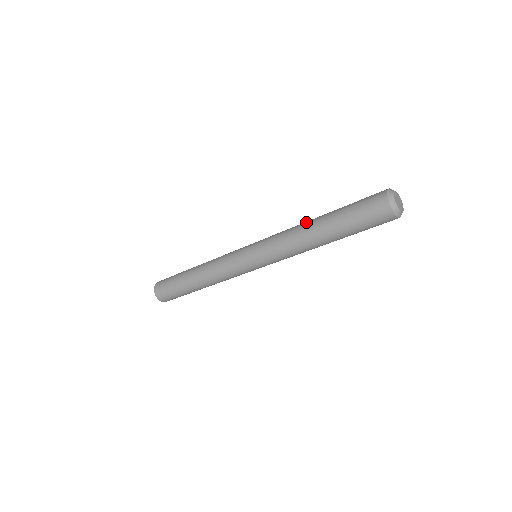
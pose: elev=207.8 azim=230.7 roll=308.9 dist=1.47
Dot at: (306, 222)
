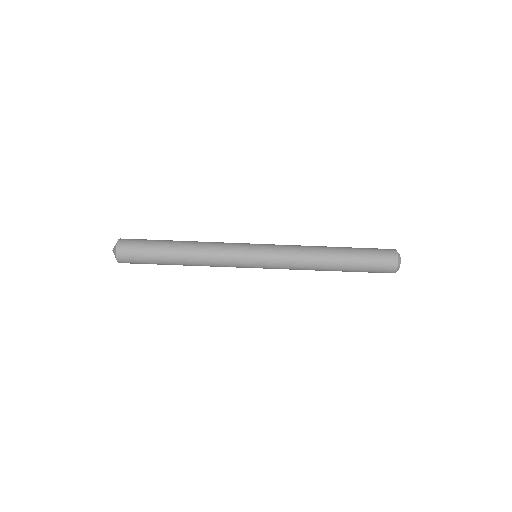
Dot at: (322, 248)
